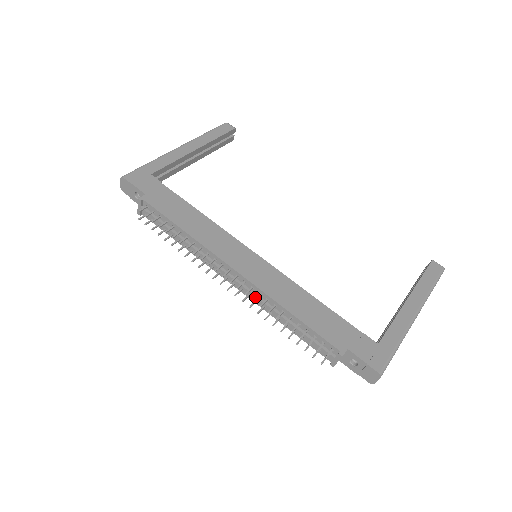
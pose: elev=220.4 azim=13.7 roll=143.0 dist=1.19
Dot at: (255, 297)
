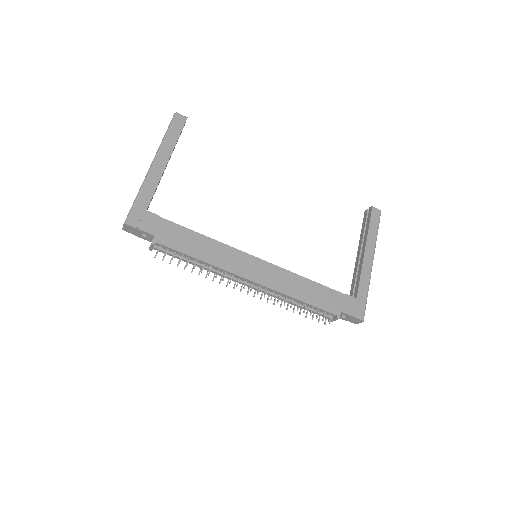
Dot at: occluded
